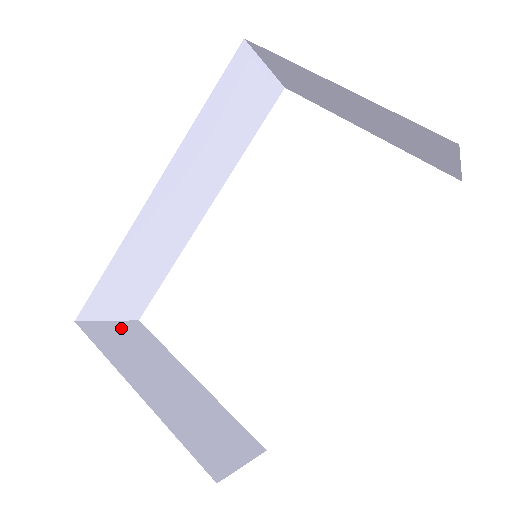
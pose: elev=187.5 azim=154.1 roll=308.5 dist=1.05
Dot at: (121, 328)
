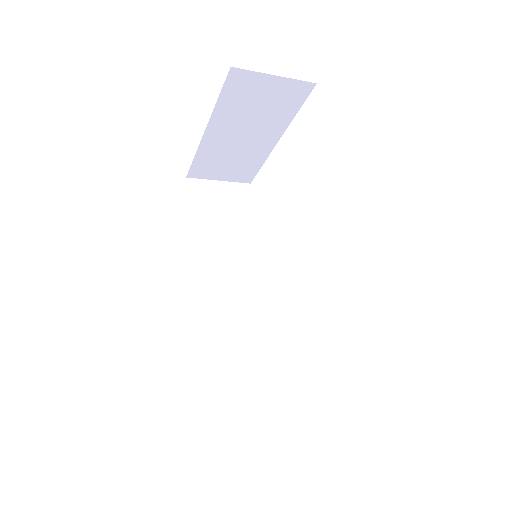
Dot at: occluded
